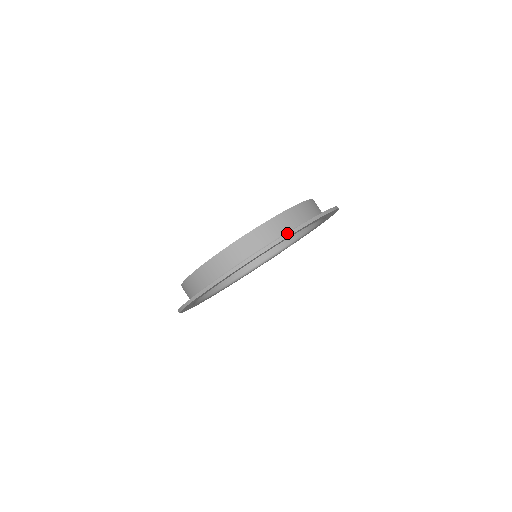
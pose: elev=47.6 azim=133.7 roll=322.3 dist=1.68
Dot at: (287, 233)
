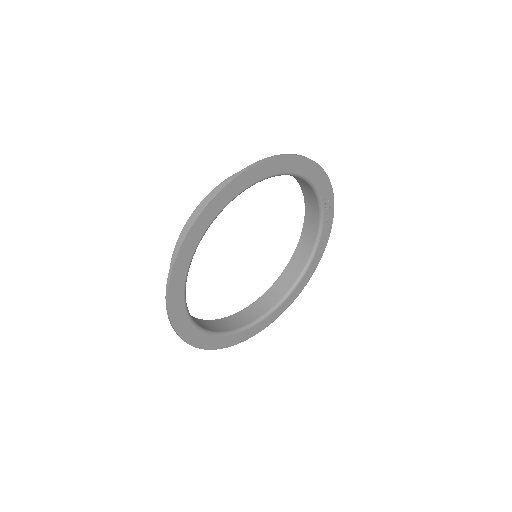
Dot at: (180, 241)
